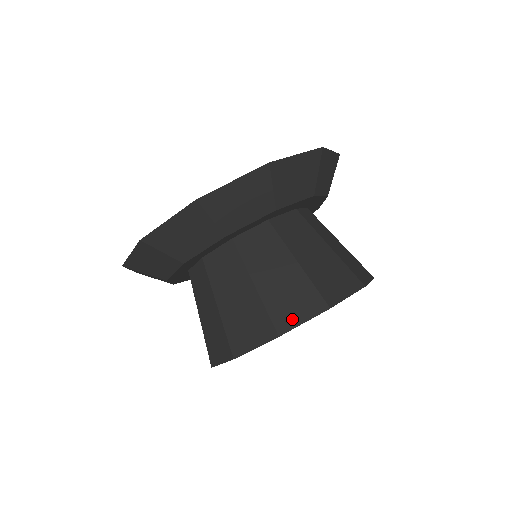
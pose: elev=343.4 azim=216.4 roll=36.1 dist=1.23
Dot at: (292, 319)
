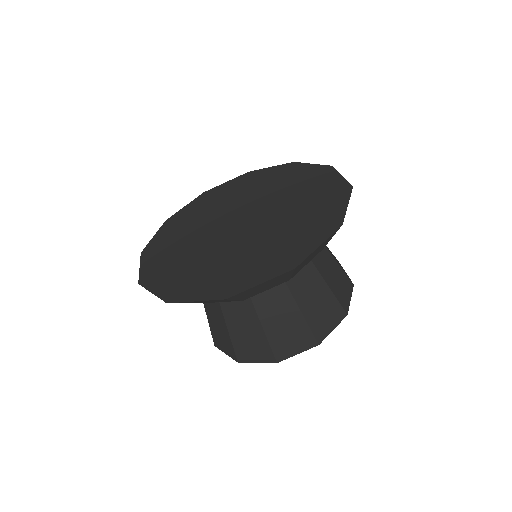
Dot at: (326, 329)
